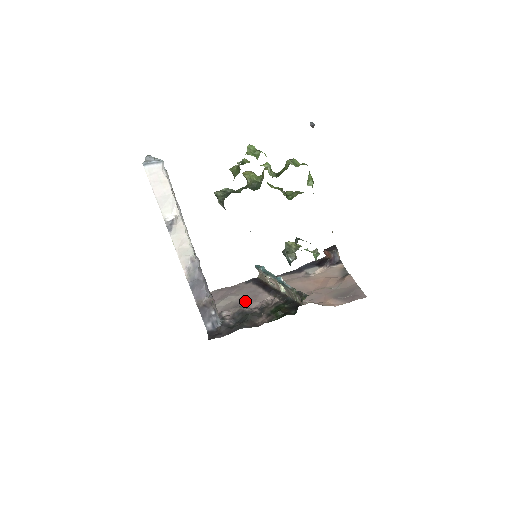
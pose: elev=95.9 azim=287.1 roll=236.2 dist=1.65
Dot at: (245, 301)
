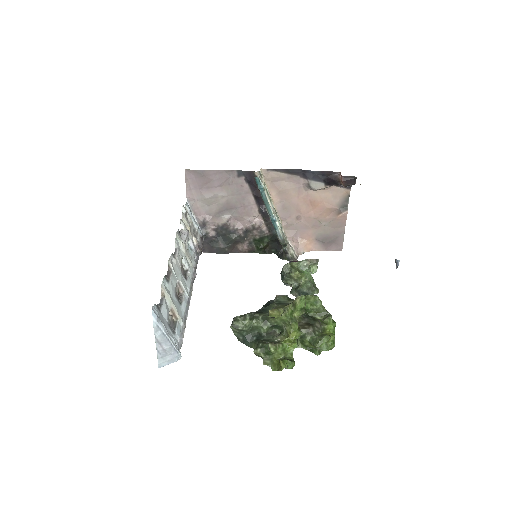
Dot at: (232, 209)
